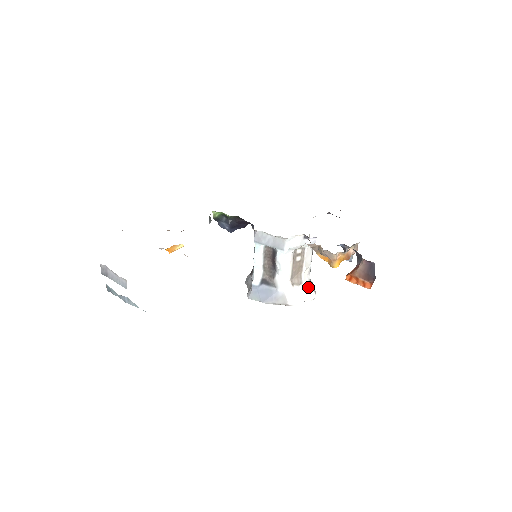
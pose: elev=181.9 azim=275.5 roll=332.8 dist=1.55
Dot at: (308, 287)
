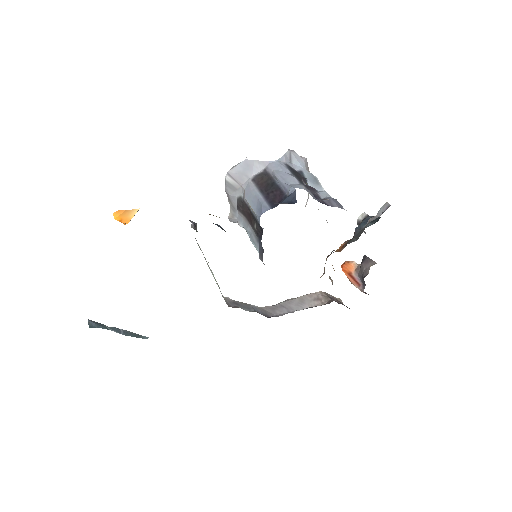
Dot at: occluded
